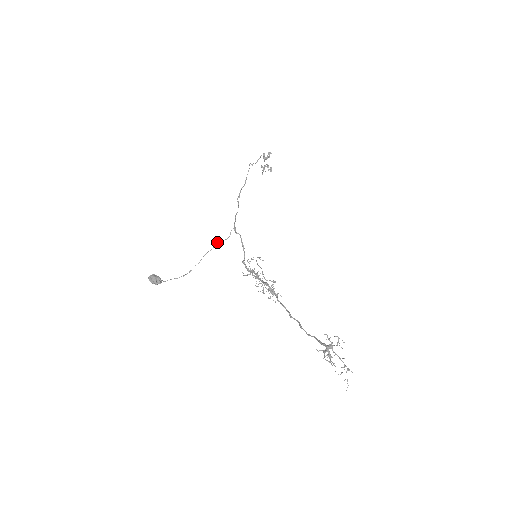
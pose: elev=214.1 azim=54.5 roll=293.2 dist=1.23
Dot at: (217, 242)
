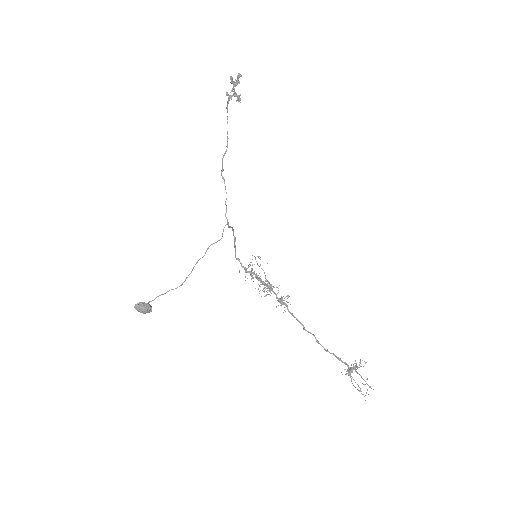
Dot at: (210, 245)
